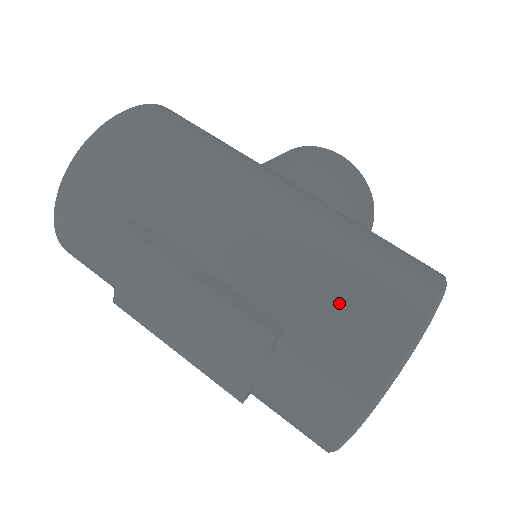
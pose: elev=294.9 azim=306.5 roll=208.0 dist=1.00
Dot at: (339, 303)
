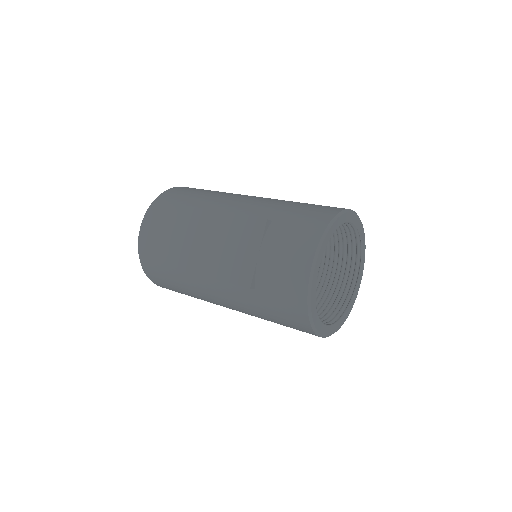
Dot at: (299, 209)
